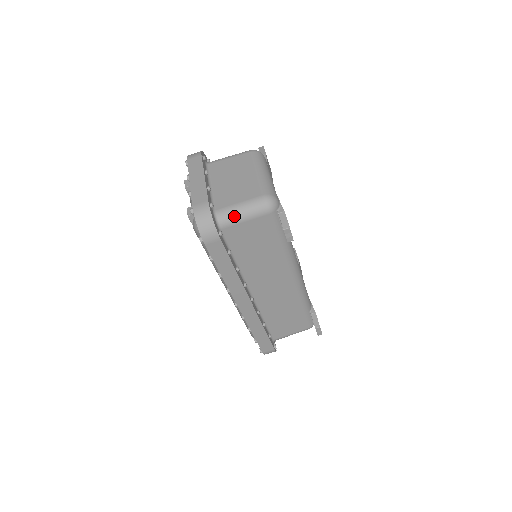
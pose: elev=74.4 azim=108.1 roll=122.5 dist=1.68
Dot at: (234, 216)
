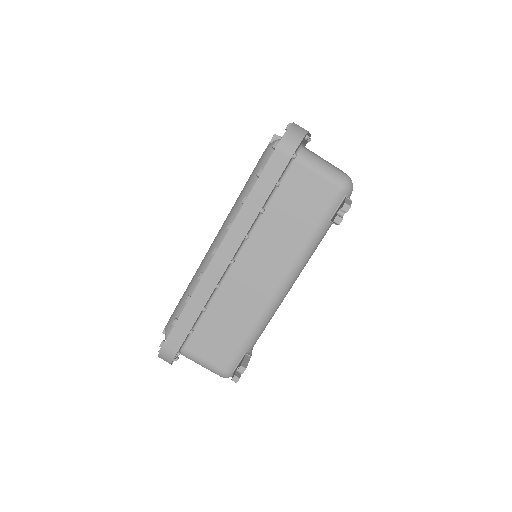
Dot at: (314, 161)
